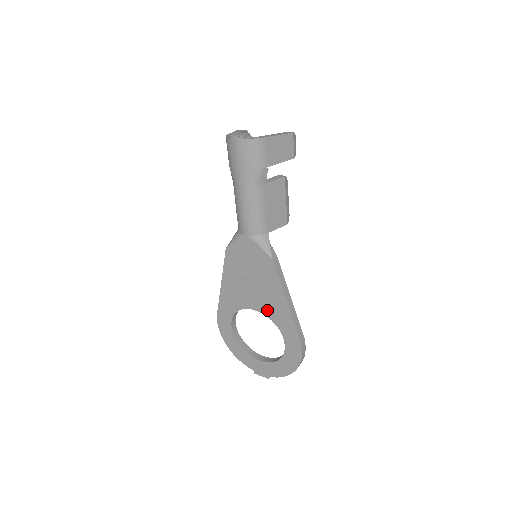
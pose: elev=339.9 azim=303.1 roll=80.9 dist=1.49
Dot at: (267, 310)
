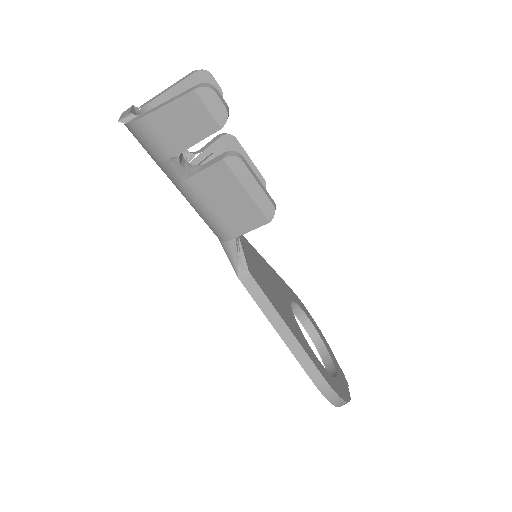
Dot at: occluded
